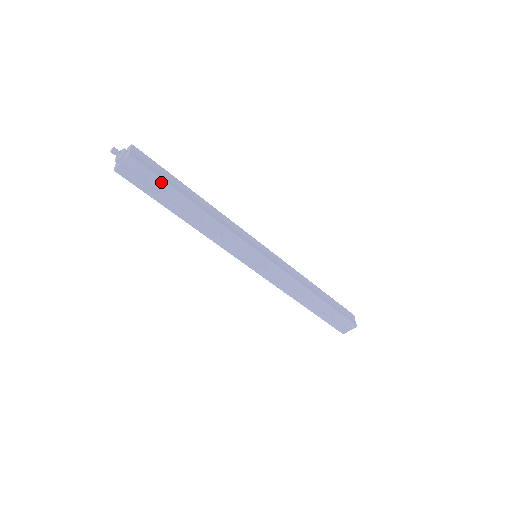
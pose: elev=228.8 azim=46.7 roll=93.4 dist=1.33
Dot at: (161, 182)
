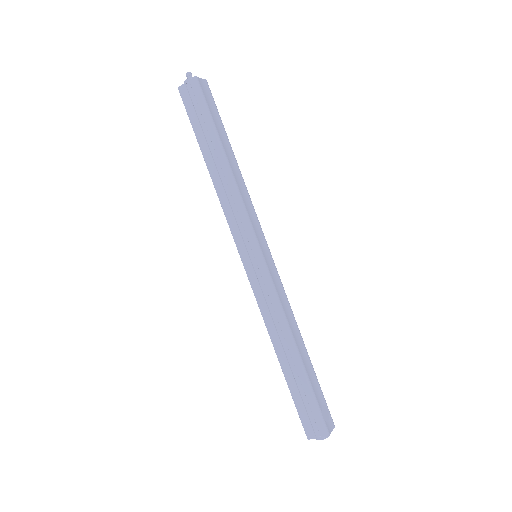
Dot at: (208, 115)
